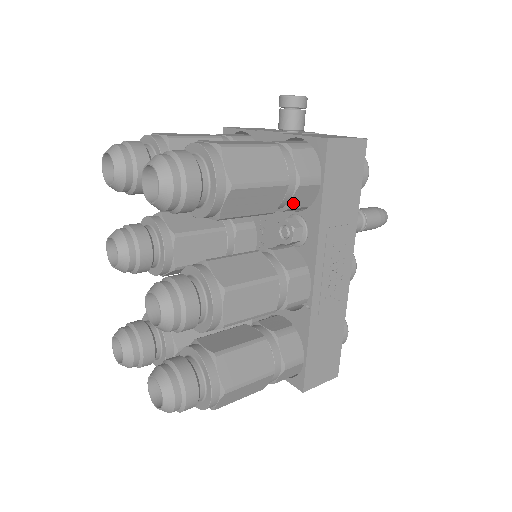
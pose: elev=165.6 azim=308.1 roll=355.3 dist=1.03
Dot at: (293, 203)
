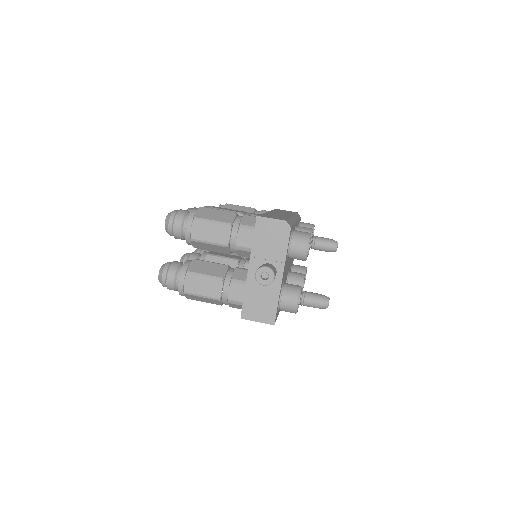
Dot at: occluded
